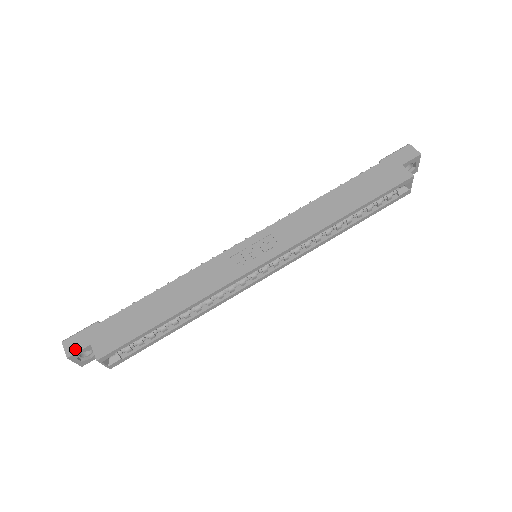
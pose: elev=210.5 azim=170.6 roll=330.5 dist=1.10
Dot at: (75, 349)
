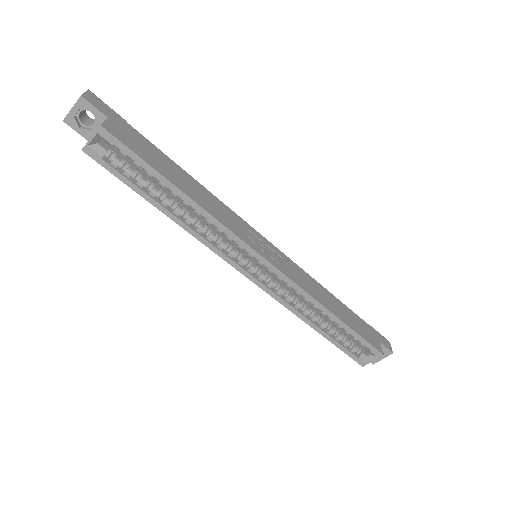
Dot at: (94, 103)
